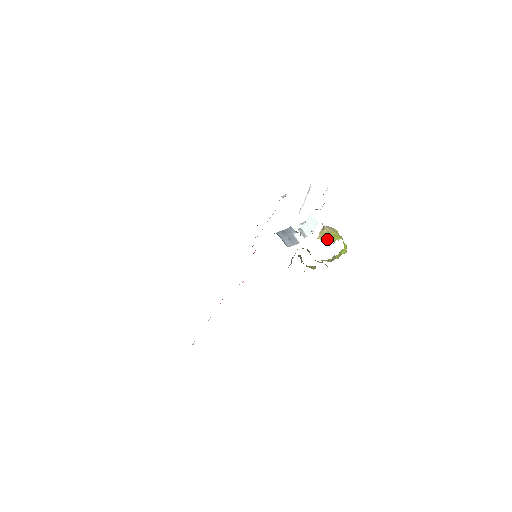
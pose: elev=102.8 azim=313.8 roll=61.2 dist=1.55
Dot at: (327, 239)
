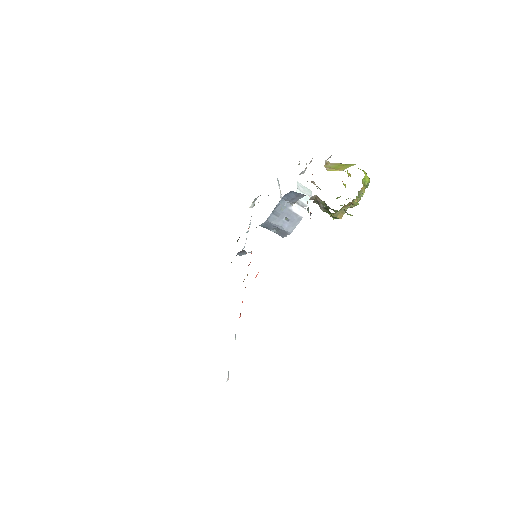
Dot at: (338, 170)
